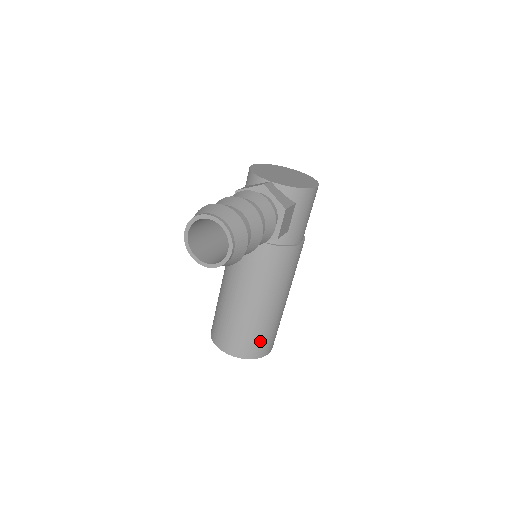
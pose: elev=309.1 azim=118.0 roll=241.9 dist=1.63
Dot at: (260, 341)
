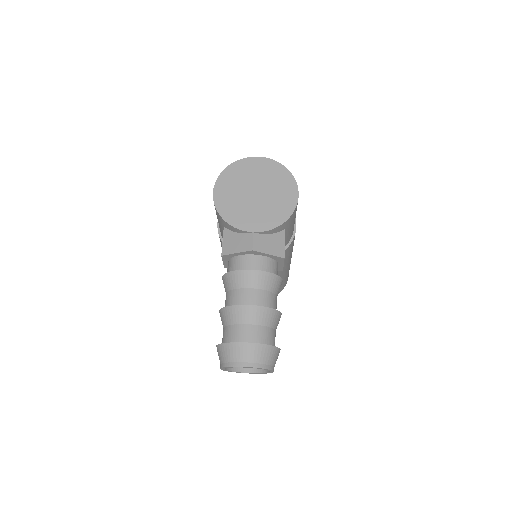
Dot at: occluded
